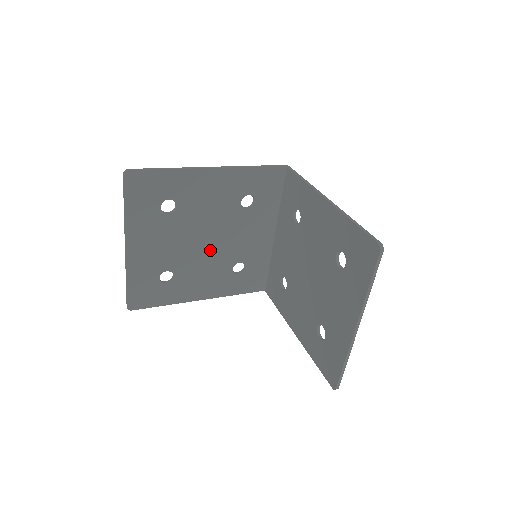
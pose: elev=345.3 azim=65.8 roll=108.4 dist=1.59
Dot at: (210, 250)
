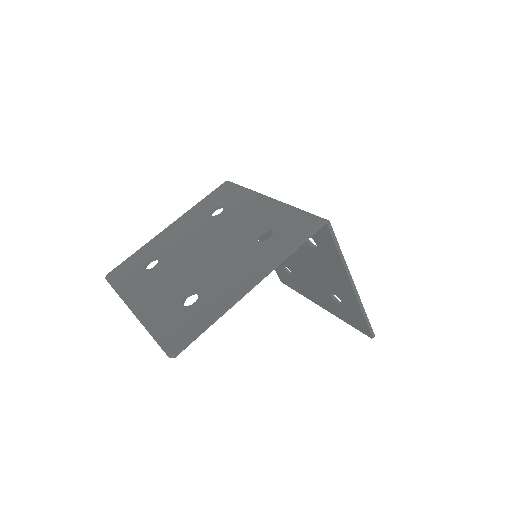
Dot at: occluded
